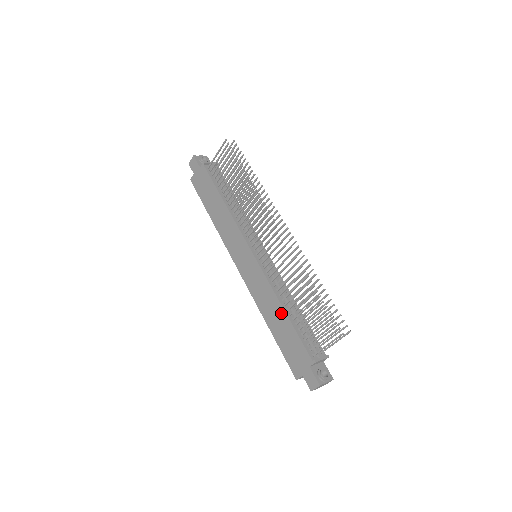
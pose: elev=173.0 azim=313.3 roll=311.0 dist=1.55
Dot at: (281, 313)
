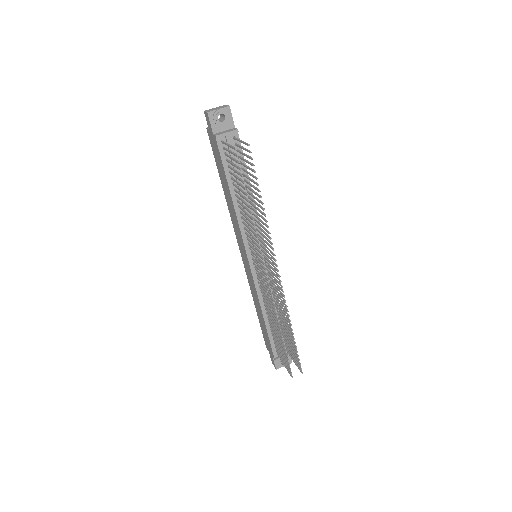
Dot at: (262, 316)
